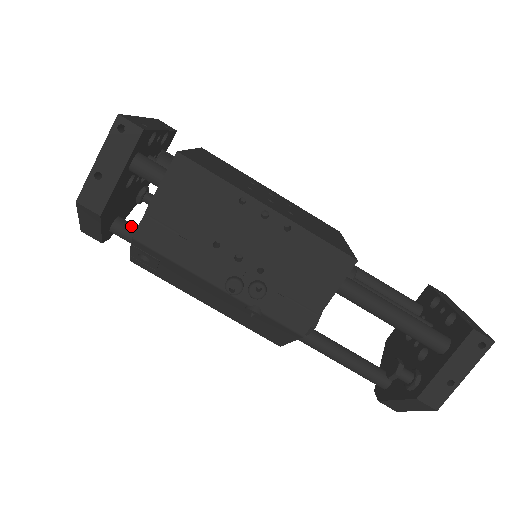
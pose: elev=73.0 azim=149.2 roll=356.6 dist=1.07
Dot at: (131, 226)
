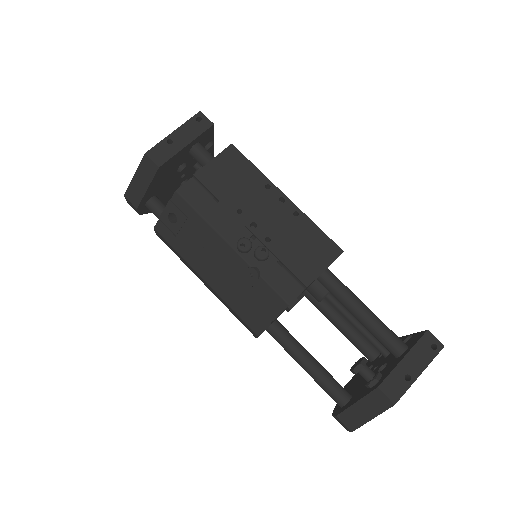
Dot at: occluded
